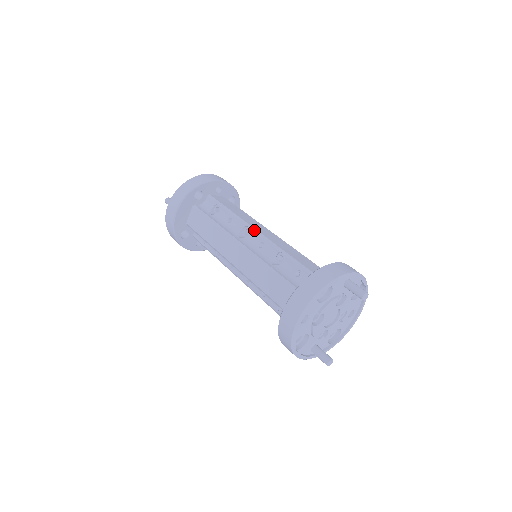
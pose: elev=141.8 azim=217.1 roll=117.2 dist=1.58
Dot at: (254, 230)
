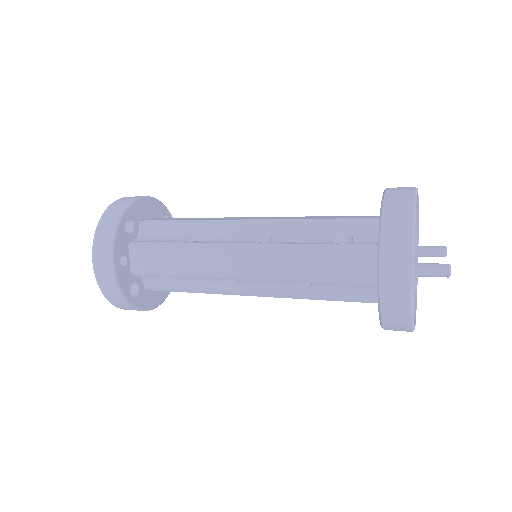
Dot at: occluded
